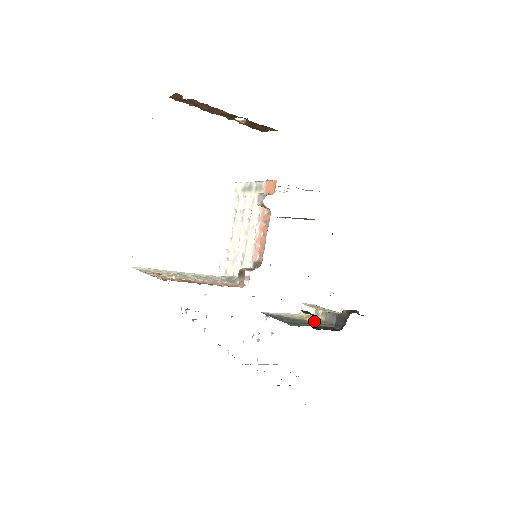
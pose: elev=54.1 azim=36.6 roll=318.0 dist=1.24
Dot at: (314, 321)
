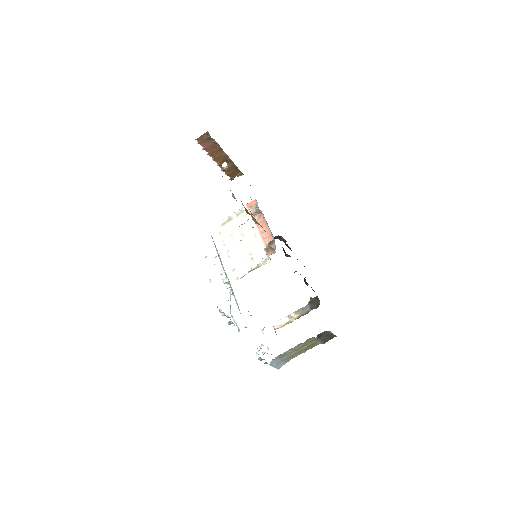
Dot at: occluded
